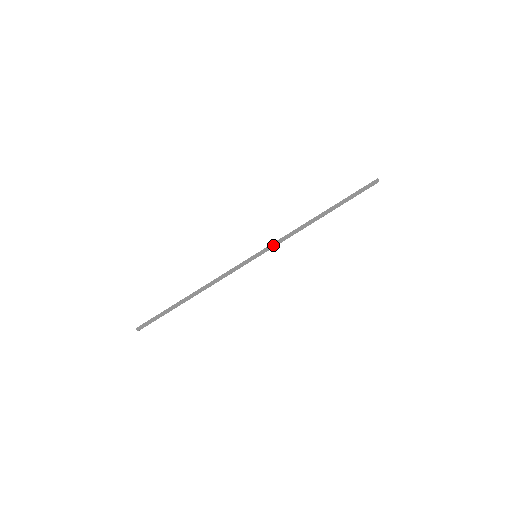
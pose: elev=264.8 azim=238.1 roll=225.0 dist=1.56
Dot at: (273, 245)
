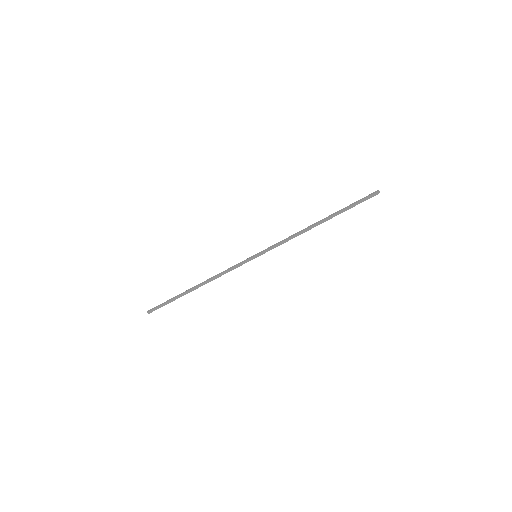
Dot at: (272, 246)
